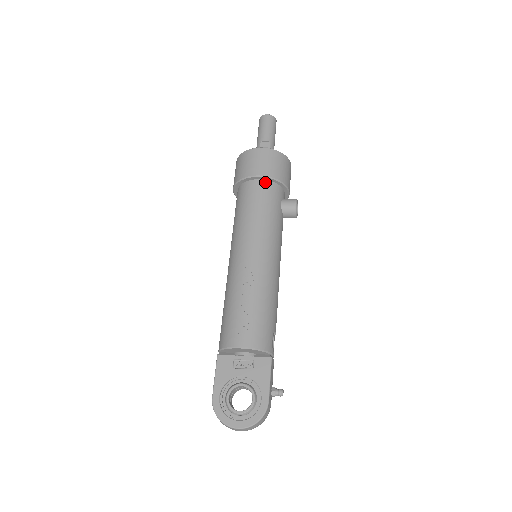
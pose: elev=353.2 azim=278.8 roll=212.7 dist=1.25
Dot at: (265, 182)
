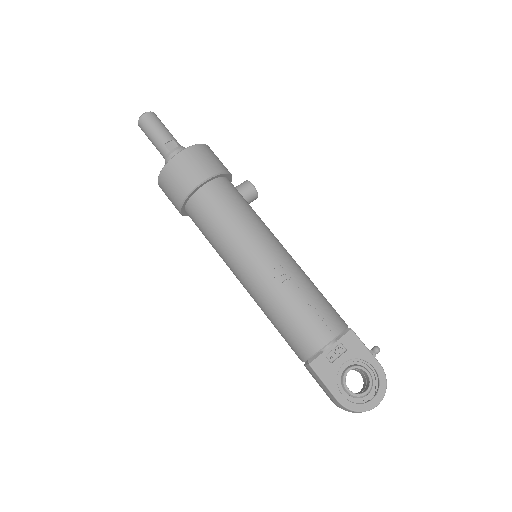
Dot at: (215, 182)
